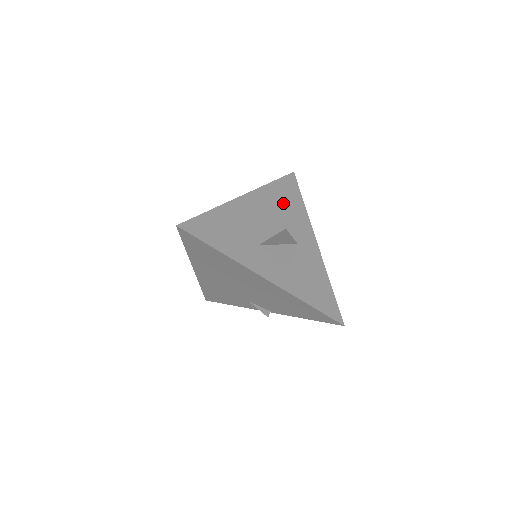
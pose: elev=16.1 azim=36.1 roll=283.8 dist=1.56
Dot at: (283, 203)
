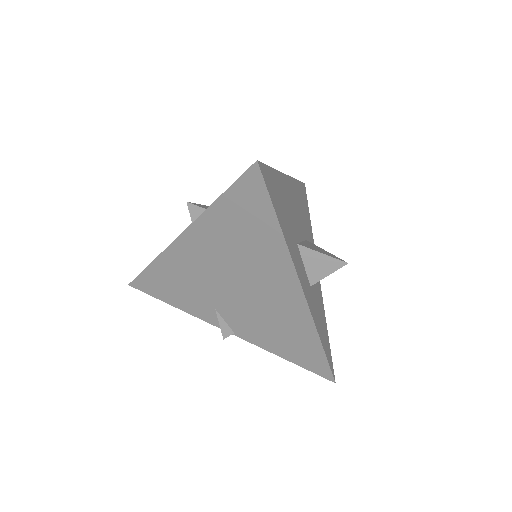
Dot at: (303, 210)
